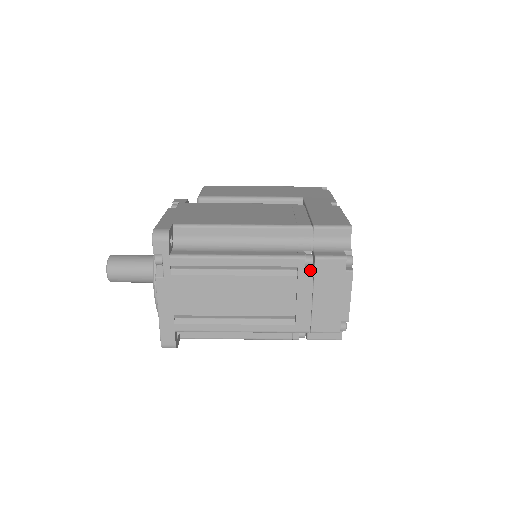
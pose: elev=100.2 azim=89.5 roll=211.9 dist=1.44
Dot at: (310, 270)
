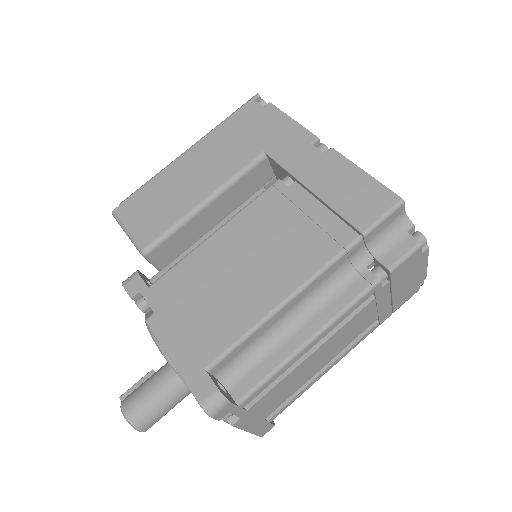
Dot at: (387, 284)
